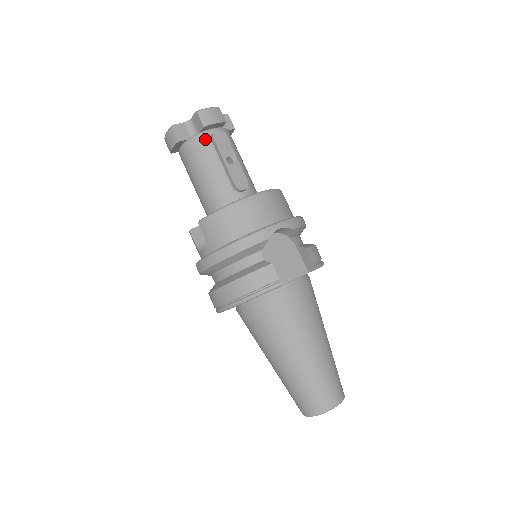
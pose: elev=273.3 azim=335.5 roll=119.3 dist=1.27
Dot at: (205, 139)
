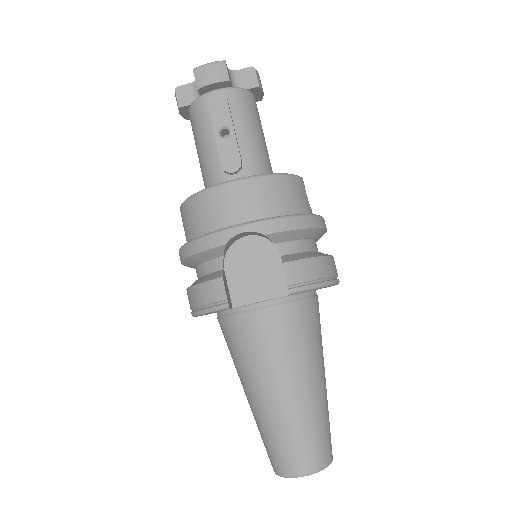
Dot at: (203, 104)
